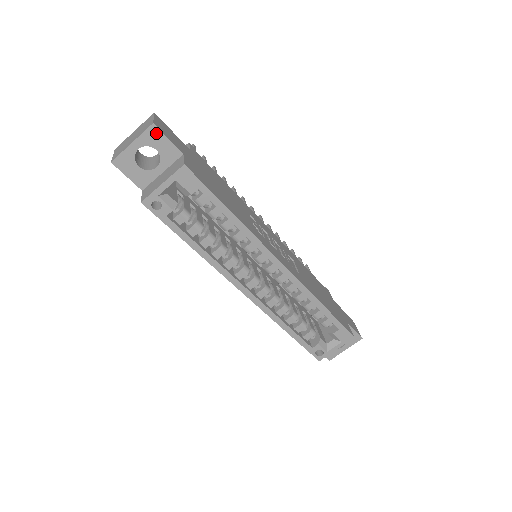
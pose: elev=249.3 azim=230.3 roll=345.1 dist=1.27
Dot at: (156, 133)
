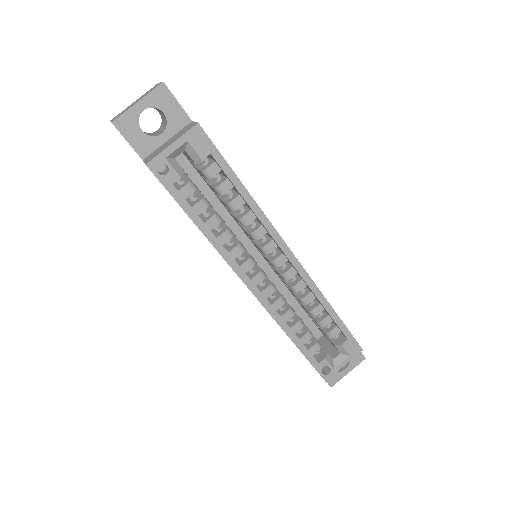
Dot at: (165, 94)
